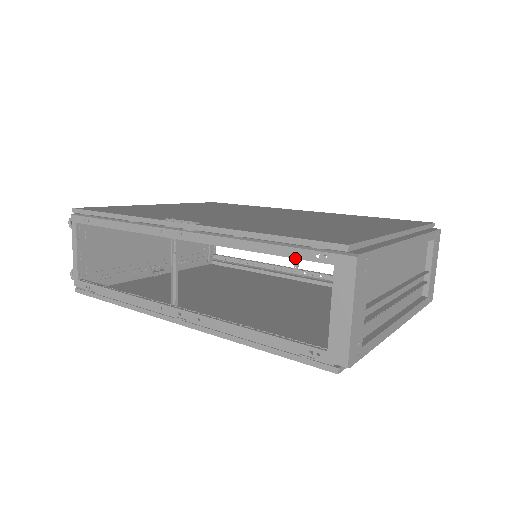
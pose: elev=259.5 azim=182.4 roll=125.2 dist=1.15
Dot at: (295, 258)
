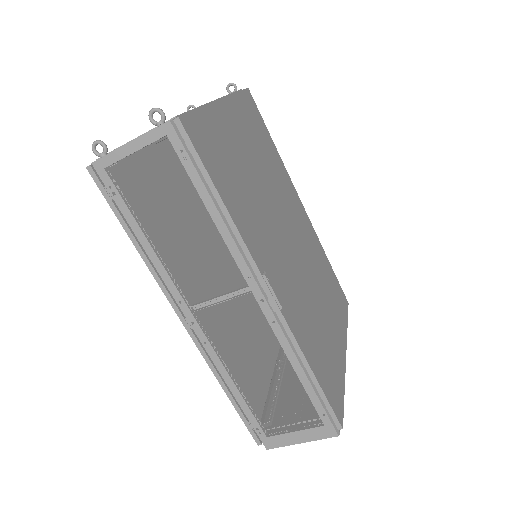
Dot at: (312, 402)
